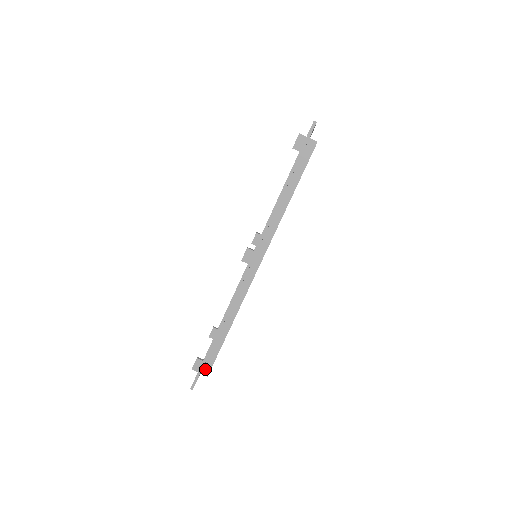
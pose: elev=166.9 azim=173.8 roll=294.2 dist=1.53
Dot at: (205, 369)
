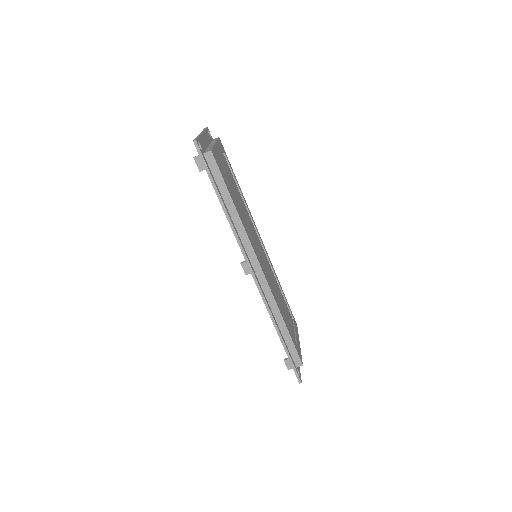
Dot at: (296, 362)
